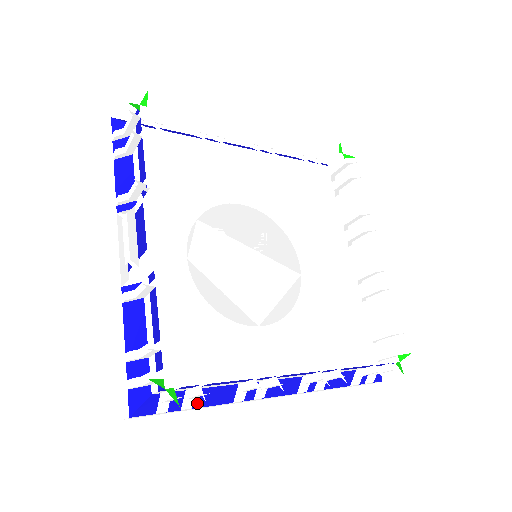
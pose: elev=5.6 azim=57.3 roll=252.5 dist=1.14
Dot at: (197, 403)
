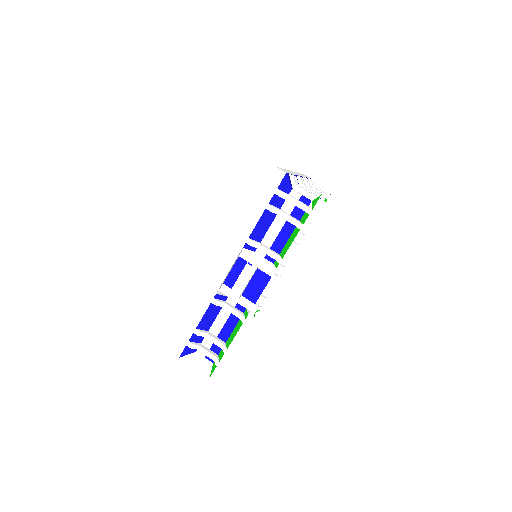
Dot at: occluded
